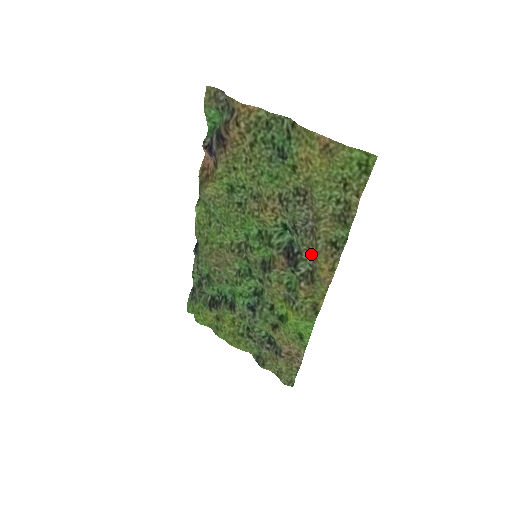
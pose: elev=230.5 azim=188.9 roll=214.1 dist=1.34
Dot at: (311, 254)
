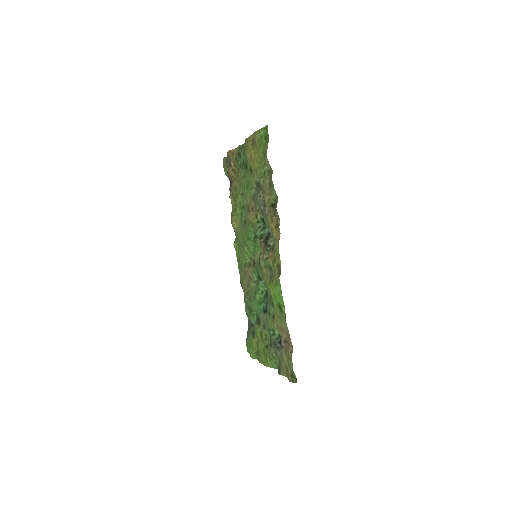
Dot at: occluded
